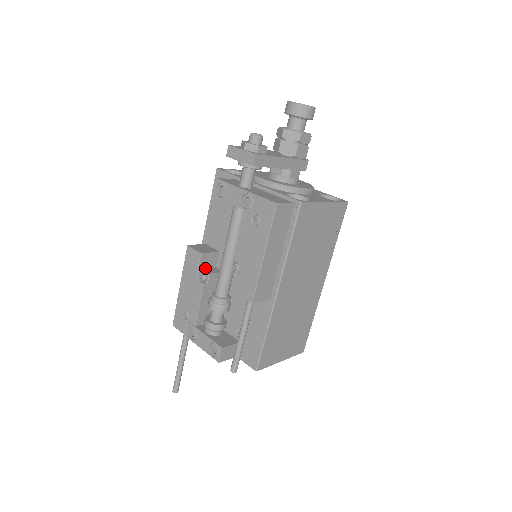
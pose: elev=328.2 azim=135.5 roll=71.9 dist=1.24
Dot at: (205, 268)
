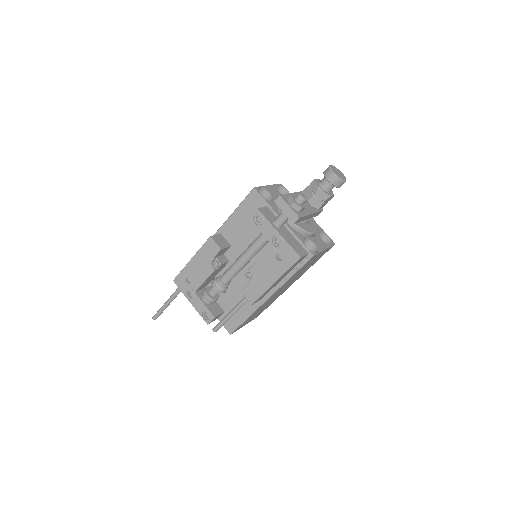
Dot at: (218, 256)
